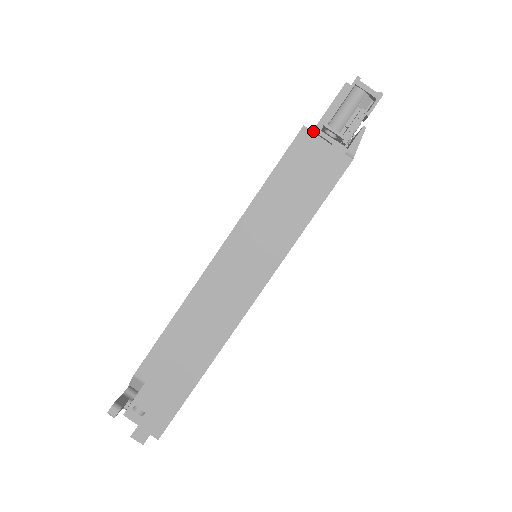
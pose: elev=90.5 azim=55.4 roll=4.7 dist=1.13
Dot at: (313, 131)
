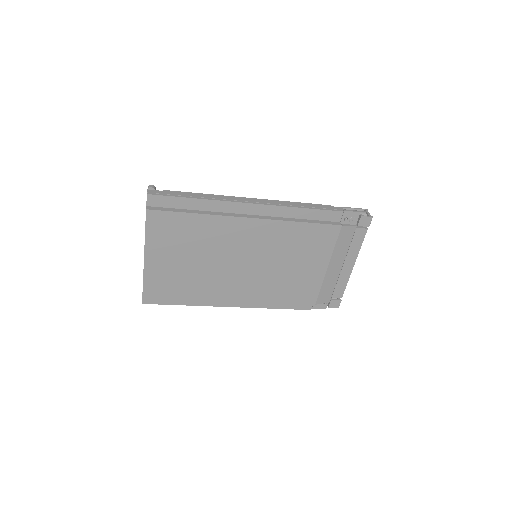
Dot at: occluded
